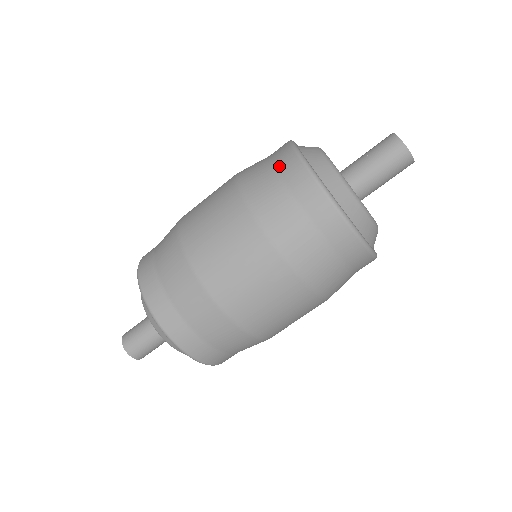
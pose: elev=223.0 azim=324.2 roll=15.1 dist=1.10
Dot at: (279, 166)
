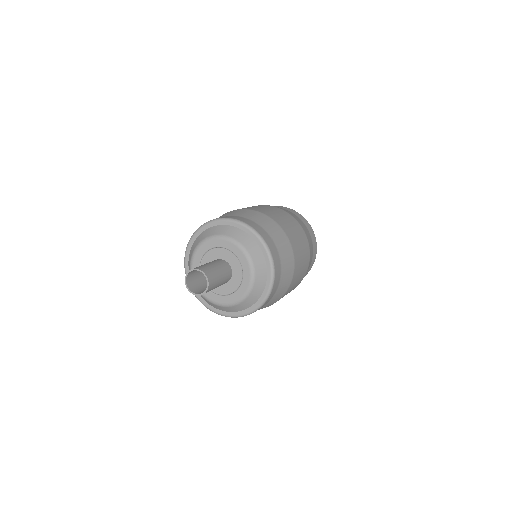
Dot at: occluded
